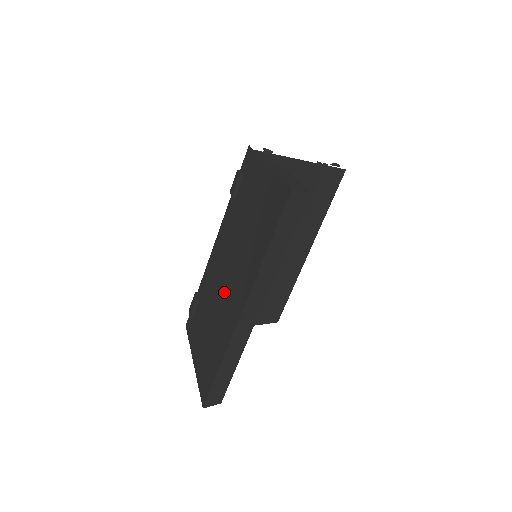
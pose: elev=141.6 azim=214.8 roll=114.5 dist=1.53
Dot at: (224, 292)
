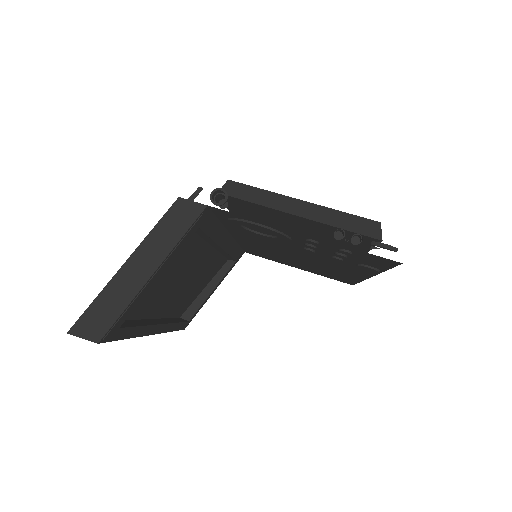
Dot at: occluded
